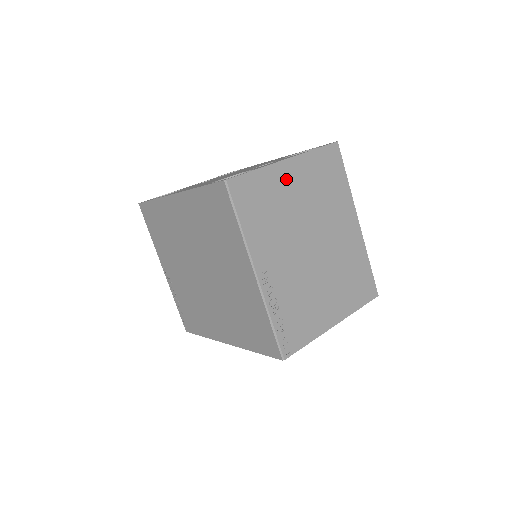
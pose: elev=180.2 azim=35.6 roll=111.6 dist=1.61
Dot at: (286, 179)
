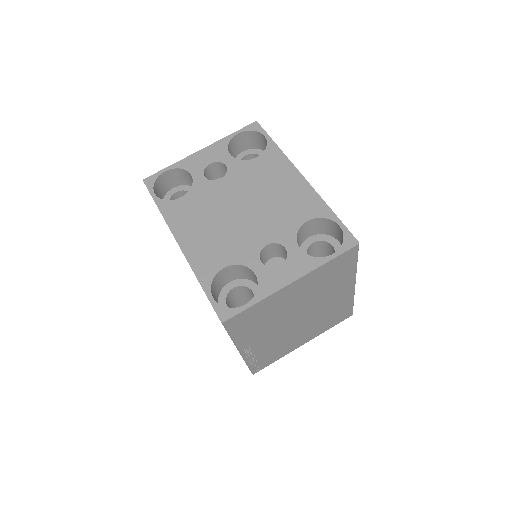
Dot at: (286, 295)
